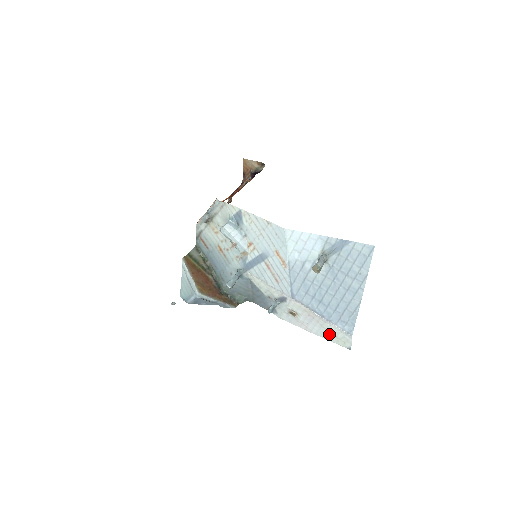
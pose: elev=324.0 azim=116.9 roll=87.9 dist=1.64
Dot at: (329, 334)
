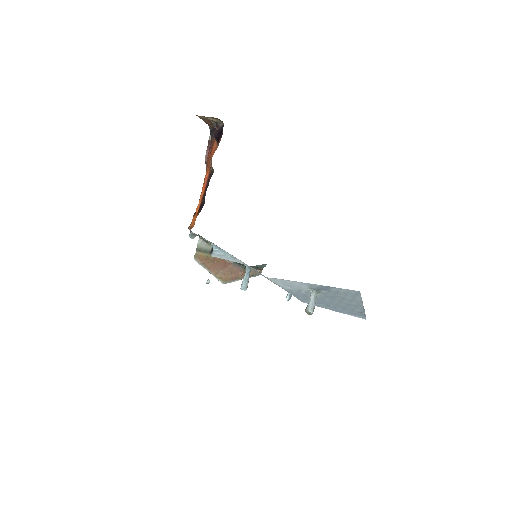
Dot at: occluded
